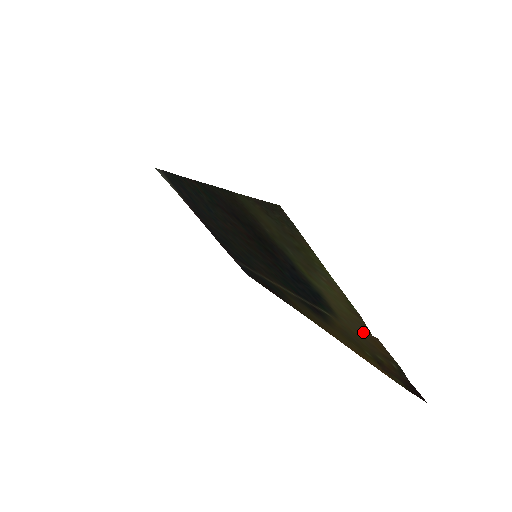
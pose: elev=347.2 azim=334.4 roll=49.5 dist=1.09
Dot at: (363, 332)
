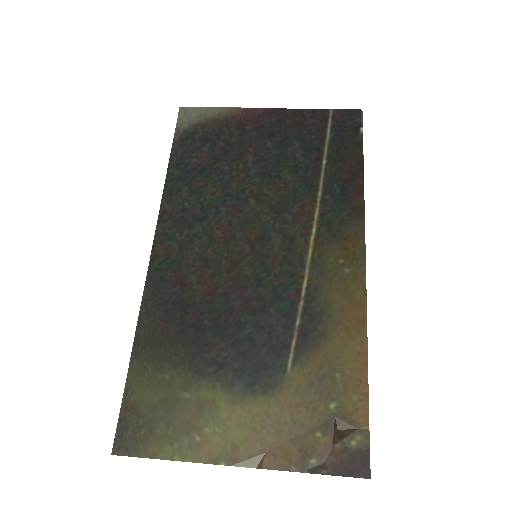
Dot at: (271, 441)
